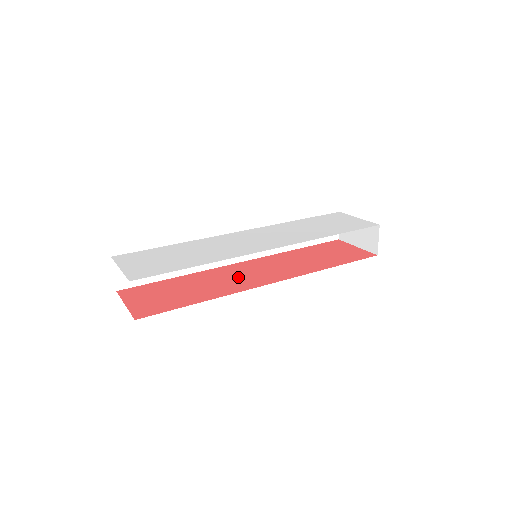
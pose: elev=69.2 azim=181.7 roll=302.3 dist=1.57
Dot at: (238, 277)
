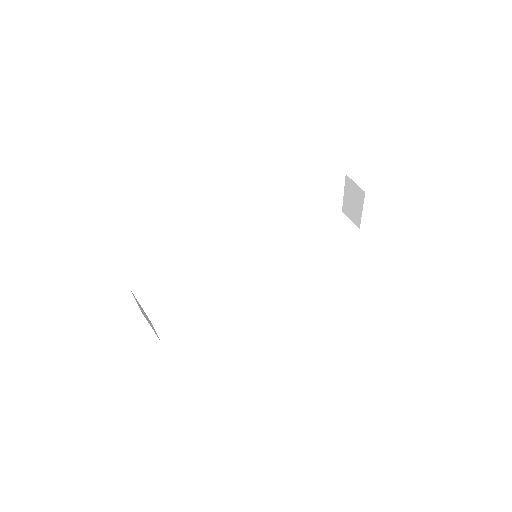
Dot at: occluded
